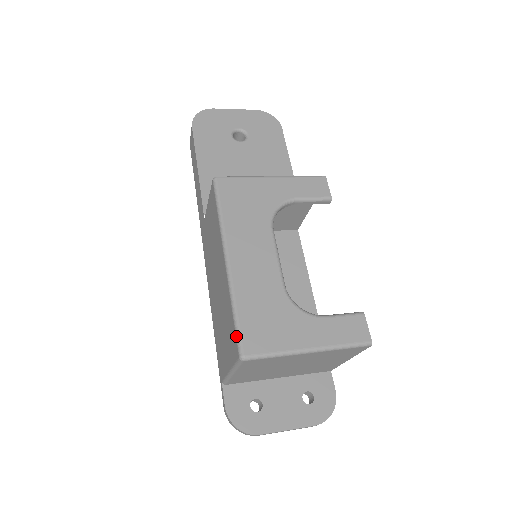
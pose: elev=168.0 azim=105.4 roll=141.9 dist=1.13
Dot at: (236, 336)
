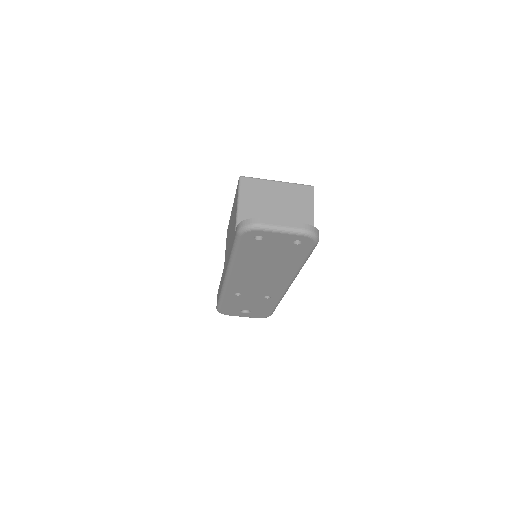
Dot at: occluded
